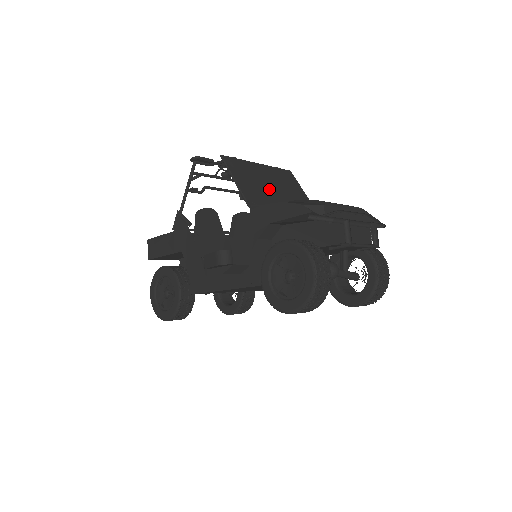
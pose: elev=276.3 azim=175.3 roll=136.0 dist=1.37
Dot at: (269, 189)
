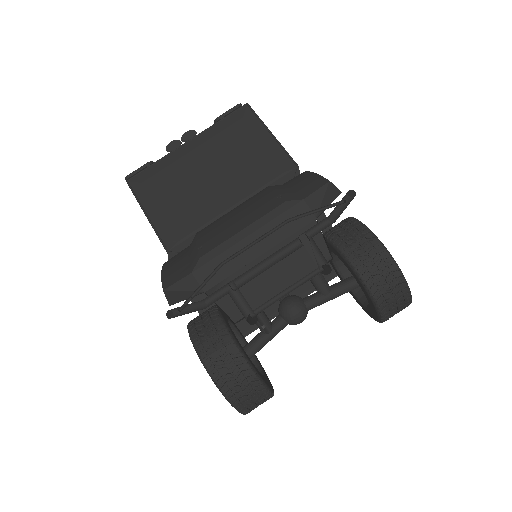
Dot at: (202, 187)
